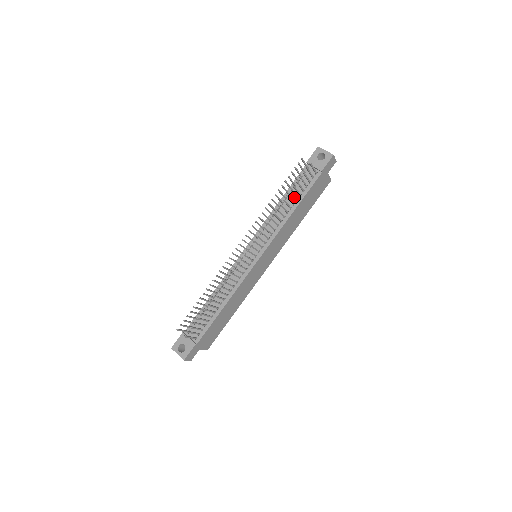
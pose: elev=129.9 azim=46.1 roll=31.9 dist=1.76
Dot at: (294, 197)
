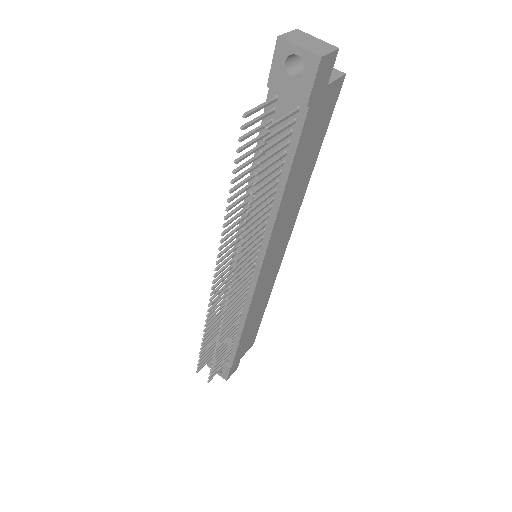
Dot at: (270, 179)
